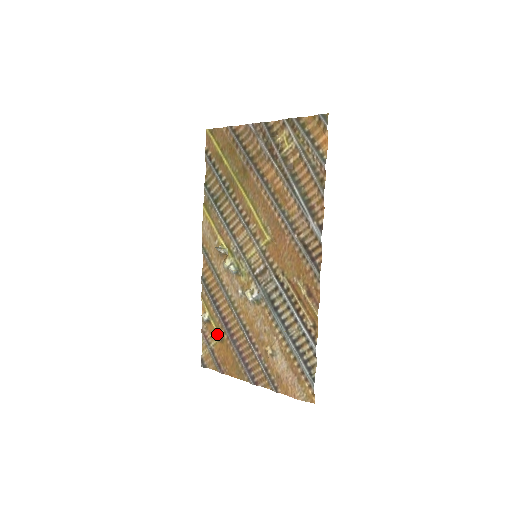
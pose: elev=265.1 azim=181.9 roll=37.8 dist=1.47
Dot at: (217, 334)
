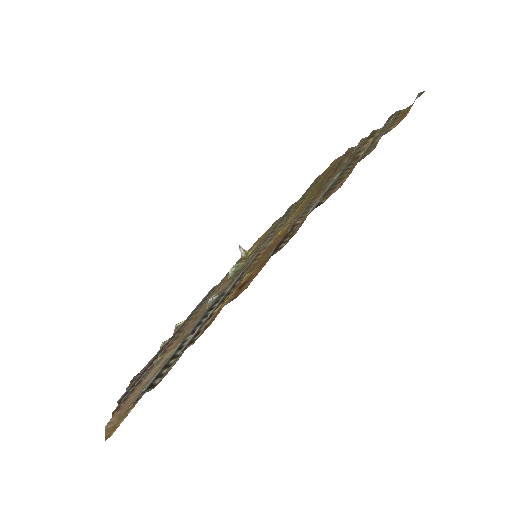
Dot at: (165, 342)
